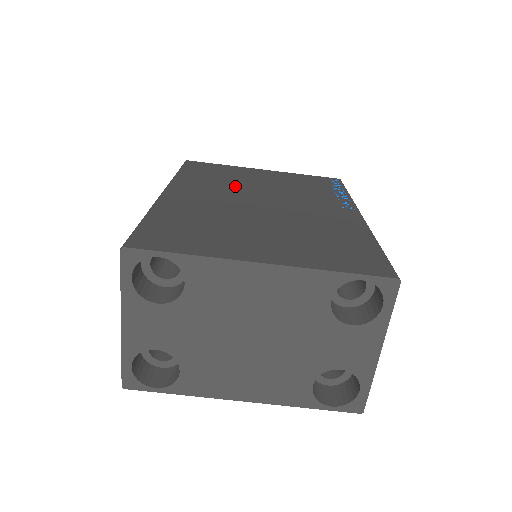
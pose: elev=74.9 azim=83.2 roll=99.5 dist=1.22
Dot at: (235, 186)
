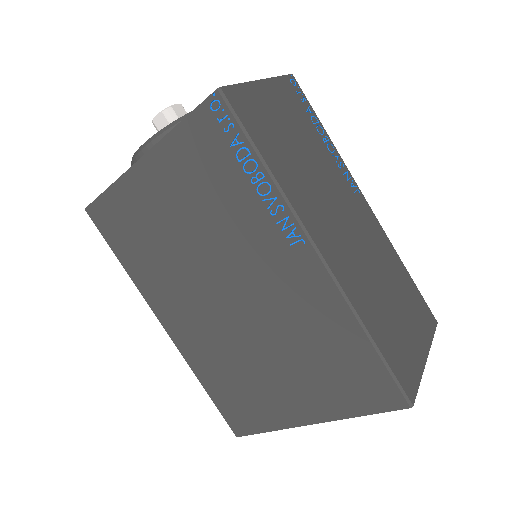
Dot at: (178, 265)
